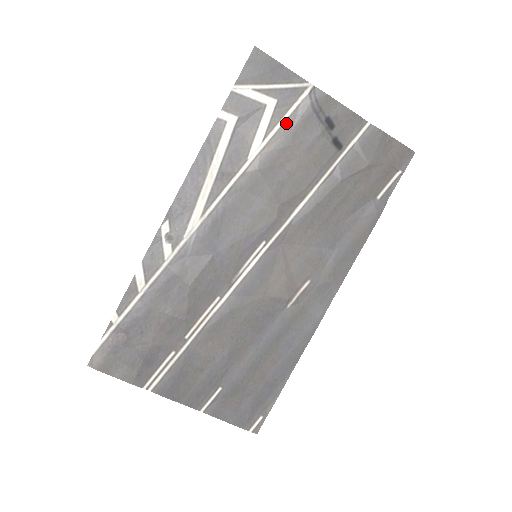
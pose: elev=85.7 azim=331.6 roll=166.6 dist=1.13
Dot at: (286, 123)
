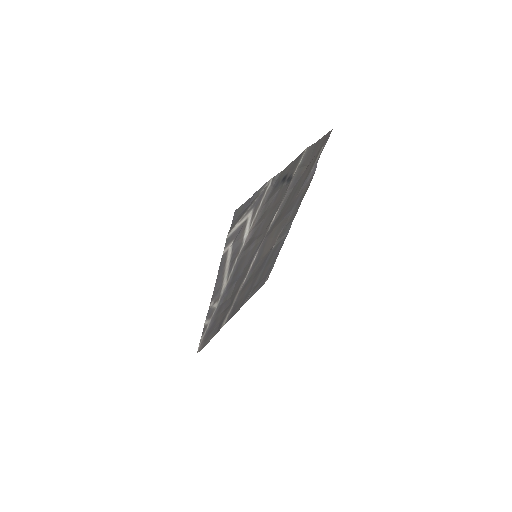
Dot at: (260, 208)
